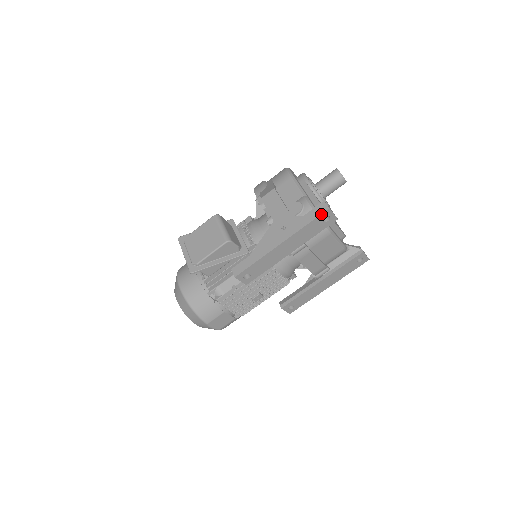
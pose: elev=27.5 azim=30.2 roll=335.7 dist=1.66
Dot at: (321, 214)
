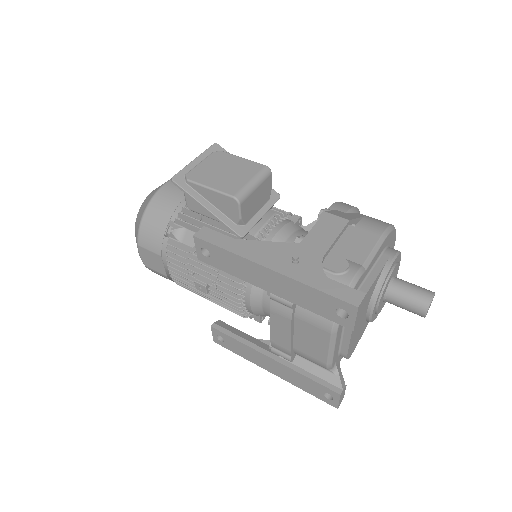
Dot at: (343, 300)
